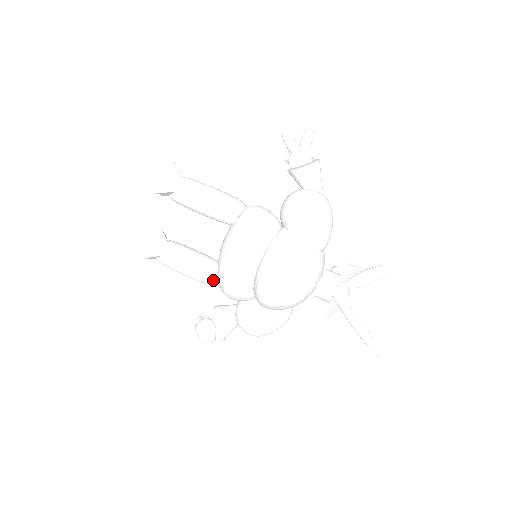
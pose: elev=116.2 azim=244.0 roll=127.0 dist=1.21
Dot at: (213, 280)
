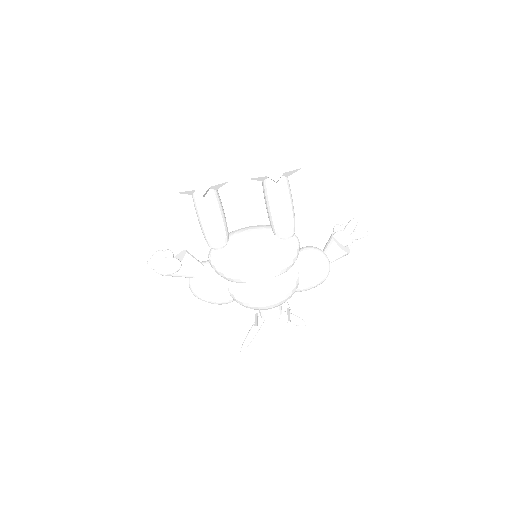
Dot at: (219, 247)
